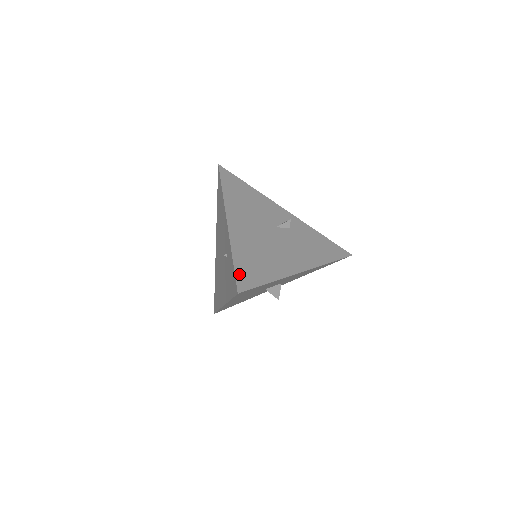
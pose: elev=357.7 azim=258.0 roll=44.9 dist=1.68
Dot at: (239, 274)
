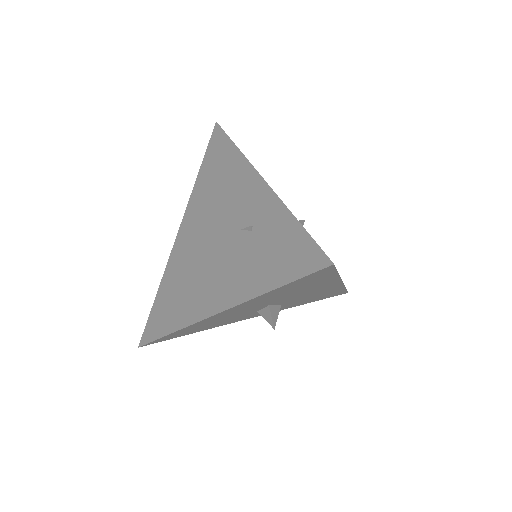
Dot at: occluded
